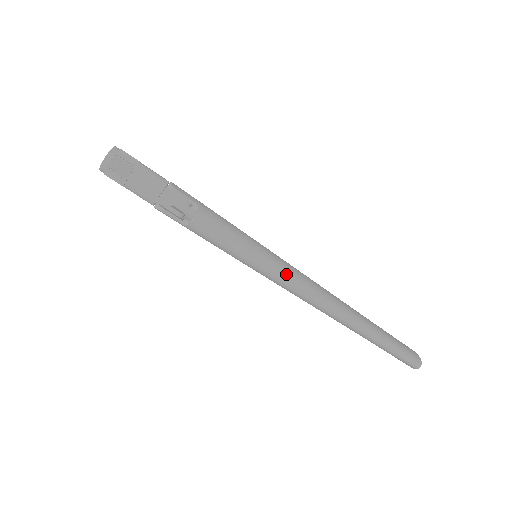
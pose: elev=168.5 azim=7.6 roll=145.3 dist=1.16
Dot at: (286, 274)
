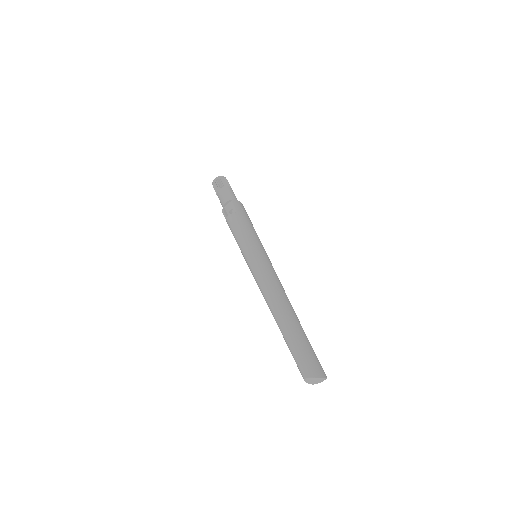
Dot at: (254, 265)
